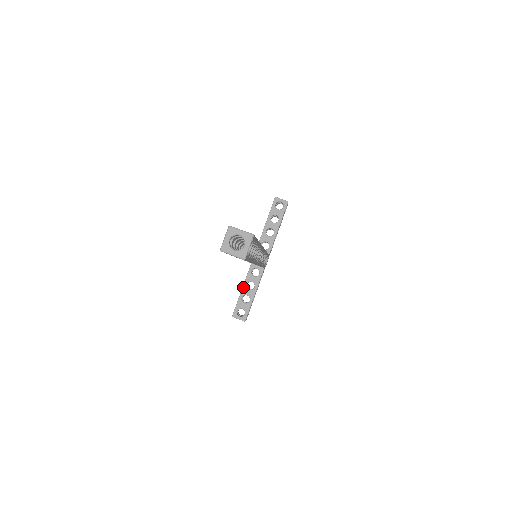
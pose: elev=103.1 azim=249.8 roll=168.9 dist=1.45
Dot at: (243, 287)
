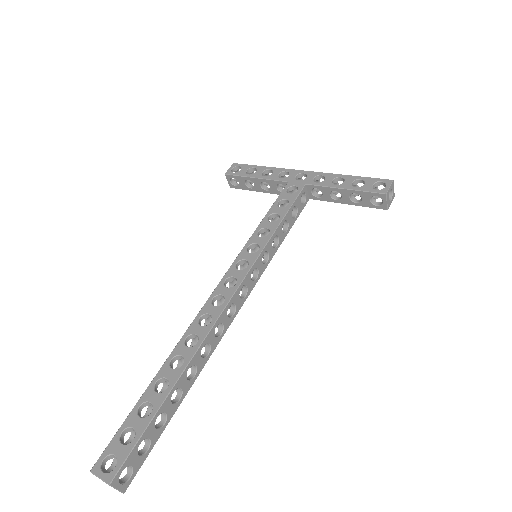
Dot at: (259, 179)
